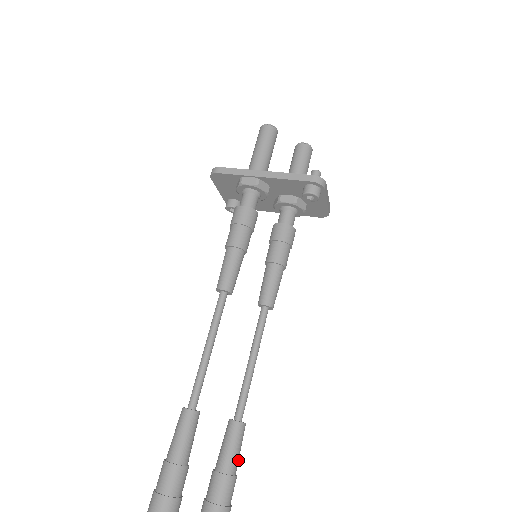
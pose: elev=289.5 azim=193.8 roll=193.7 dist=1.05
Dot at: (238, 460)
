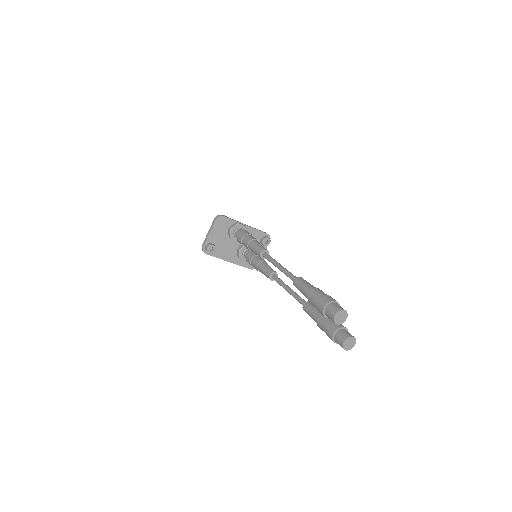
Dot at: occluded
